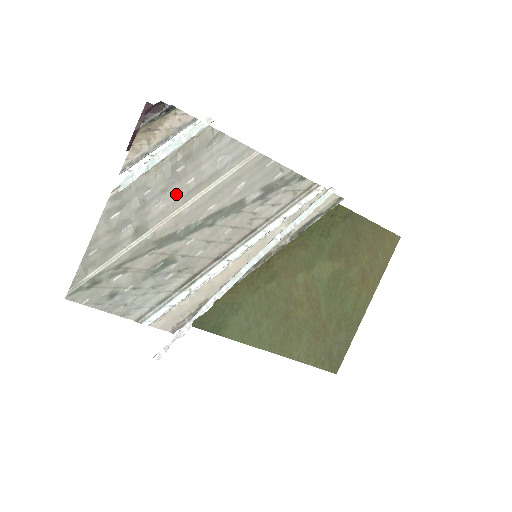
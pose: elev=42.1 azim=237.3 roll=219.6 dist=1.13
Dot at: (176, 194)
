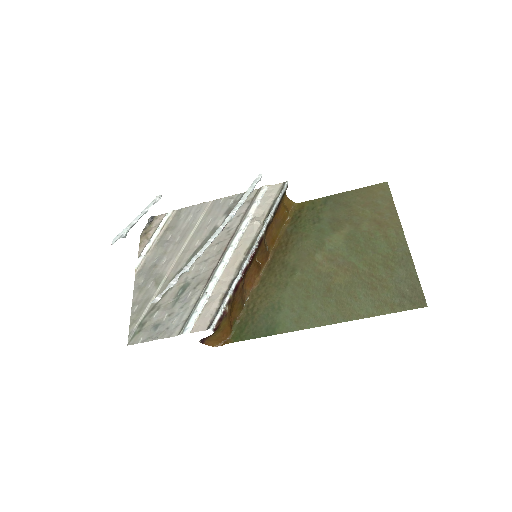
Dot at: (172, 250)
